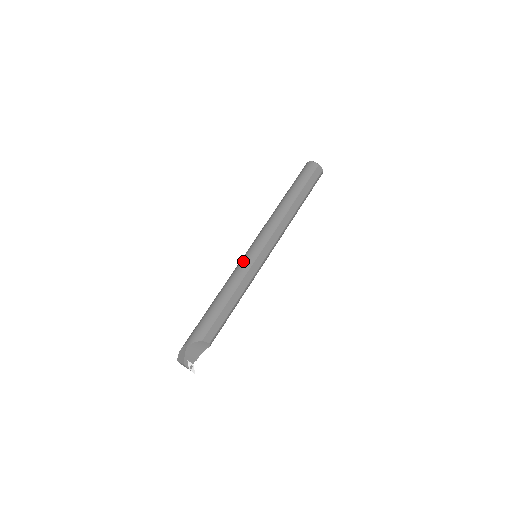
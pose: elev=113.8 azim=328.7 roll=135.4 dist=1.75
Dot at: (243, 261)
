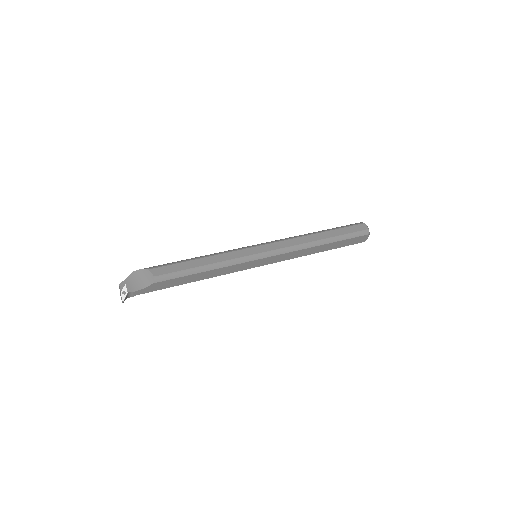
Dot at: occluded
